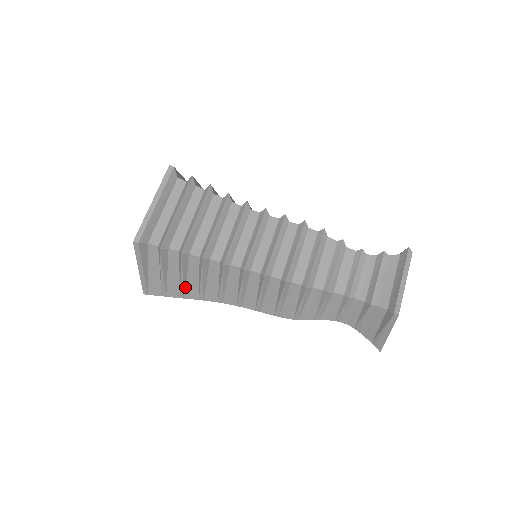
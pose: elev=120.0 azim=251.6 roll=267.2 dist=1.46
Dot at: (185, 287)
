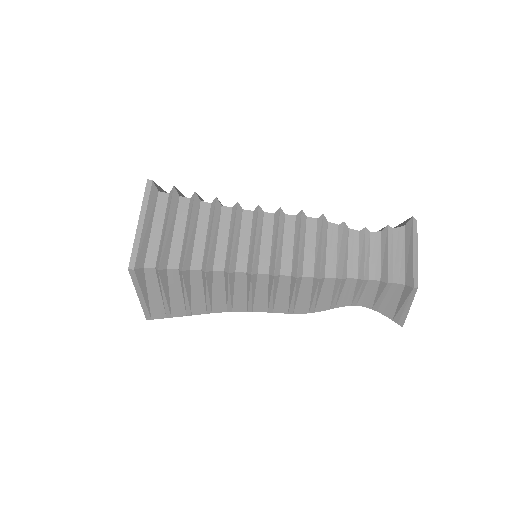
Dot at: (190, 304)
